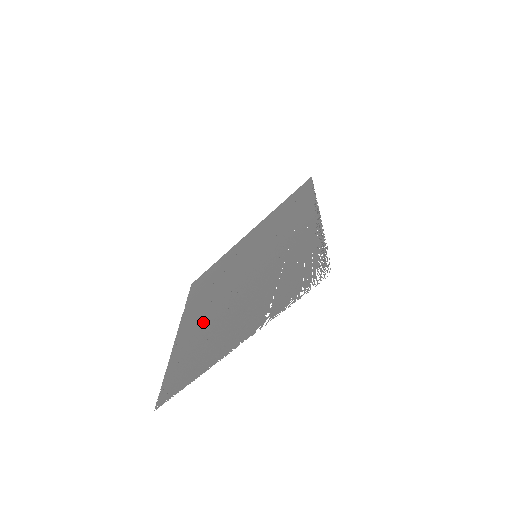
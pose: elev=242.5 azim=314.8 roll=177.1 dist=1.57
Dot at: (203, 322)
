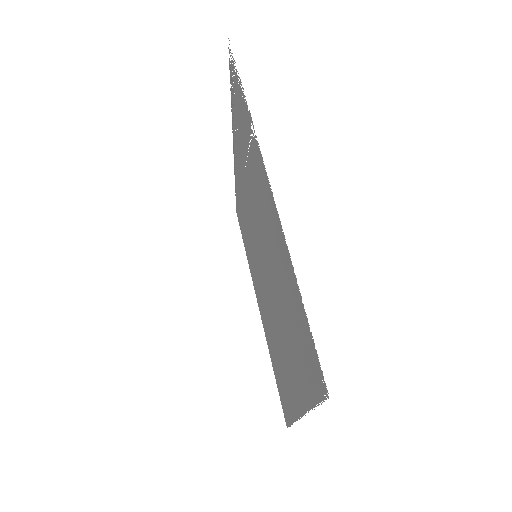
Dot at: (282, 332)
